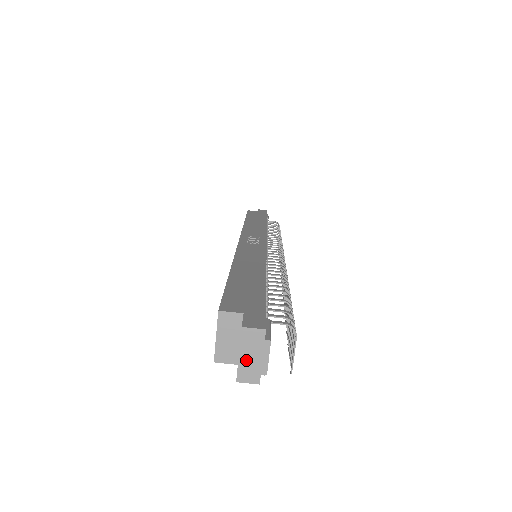
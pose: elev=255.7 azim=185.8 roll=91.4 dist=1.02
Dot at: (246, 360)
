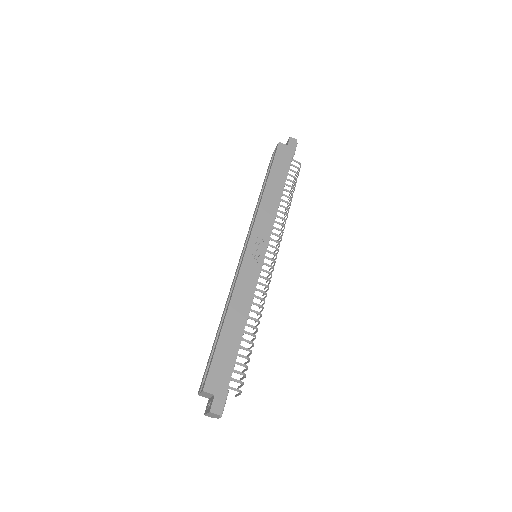
Dot at: (210, 415)
